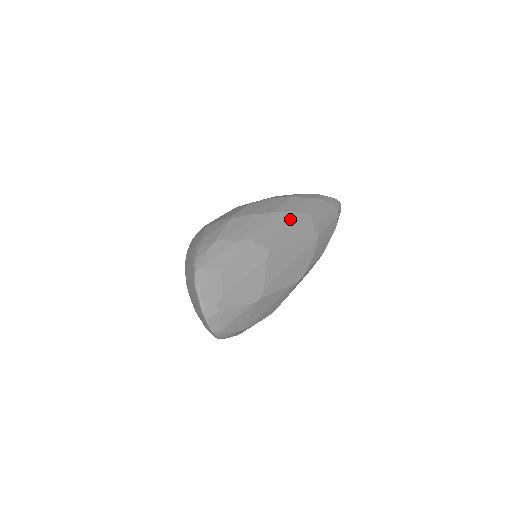
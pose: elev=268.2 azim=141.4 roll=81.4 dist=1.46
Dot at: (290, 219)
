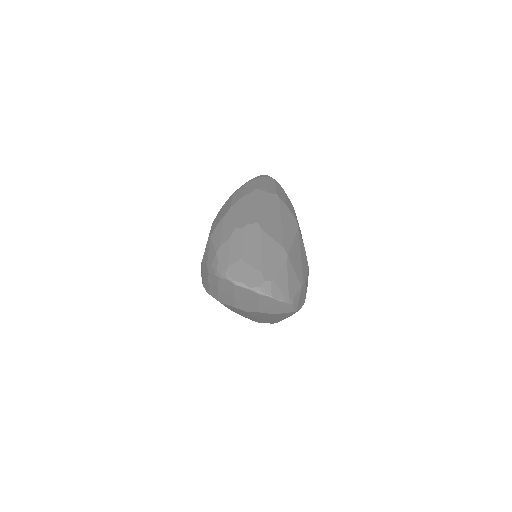
Dot at: (247, 200)
